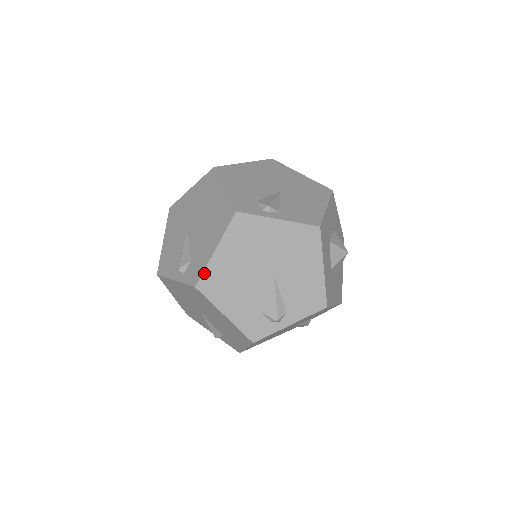
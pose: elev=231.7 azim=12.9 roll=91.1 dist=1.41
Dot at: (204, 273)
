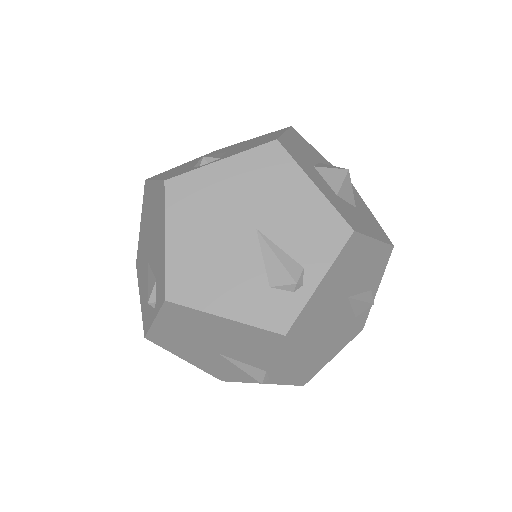
Dot at: (167, 276)
